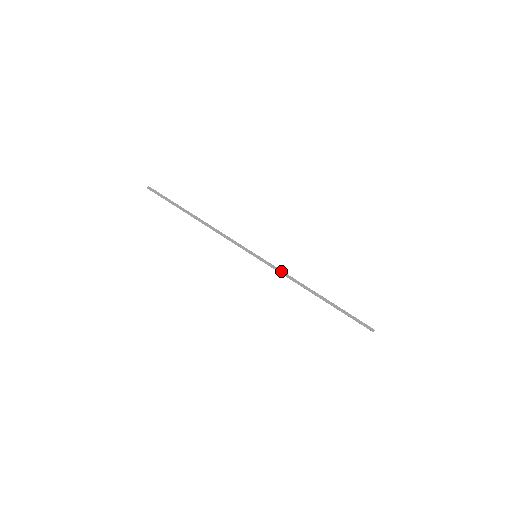
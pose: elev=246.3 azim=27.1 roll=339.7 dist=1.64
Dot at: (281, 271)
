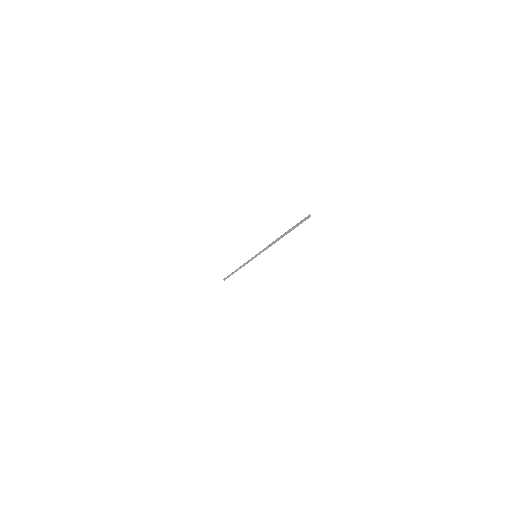
Dot at: (265, 248)
